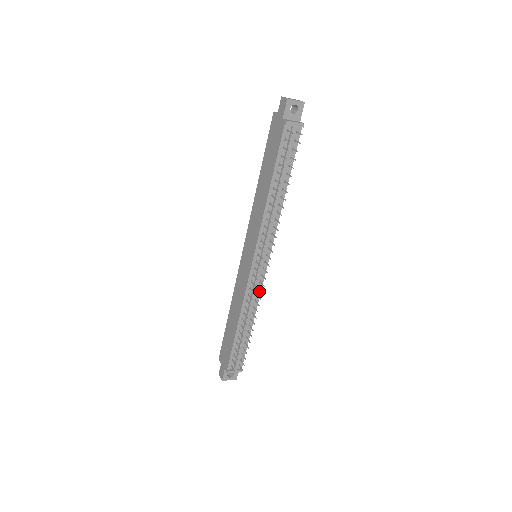
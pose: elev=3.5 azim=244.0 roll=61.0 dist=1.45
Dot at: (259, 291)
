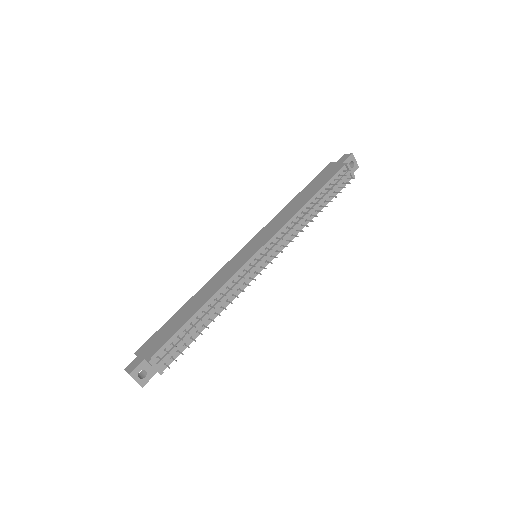
Dot at: (242, 288)
